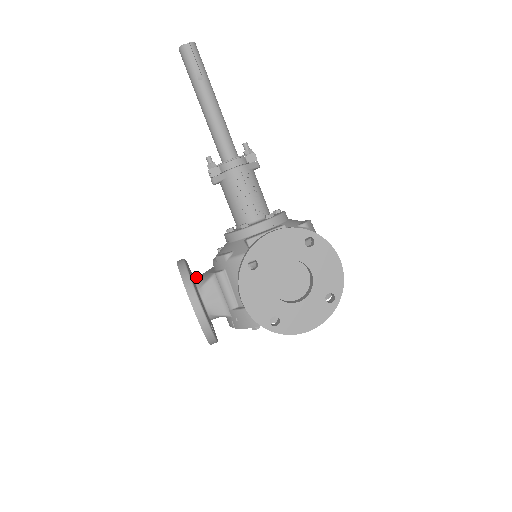
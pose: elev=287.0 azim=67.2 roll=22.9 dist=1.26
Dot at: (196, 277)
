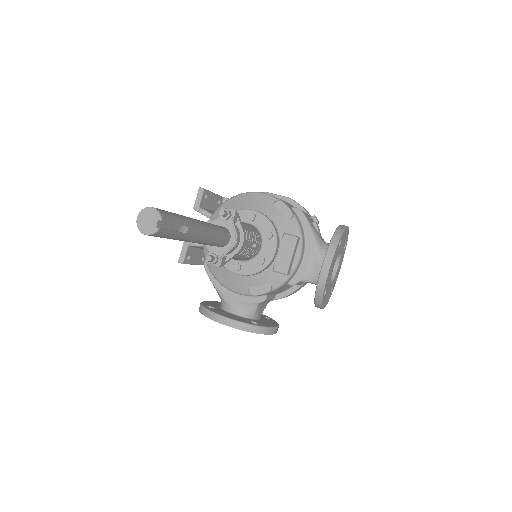
Dot at: (233, 312)
